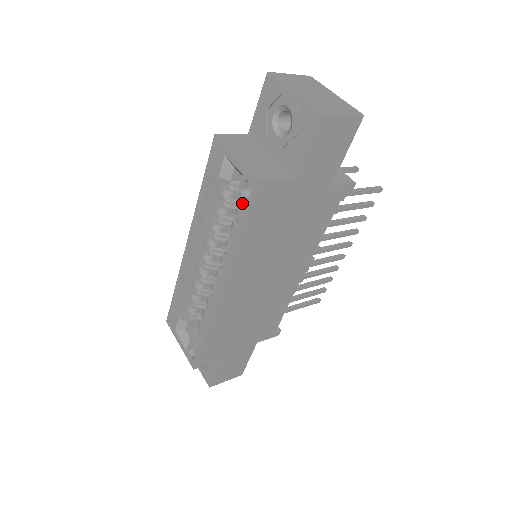
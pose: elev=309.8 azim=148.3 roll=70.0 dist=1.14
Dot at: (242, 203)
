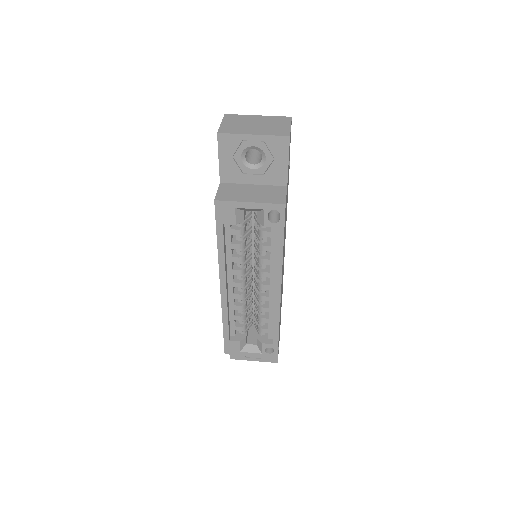
Dot at: (274, 227)
